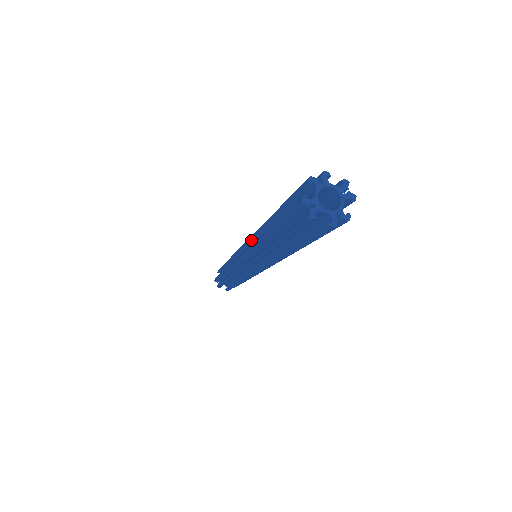
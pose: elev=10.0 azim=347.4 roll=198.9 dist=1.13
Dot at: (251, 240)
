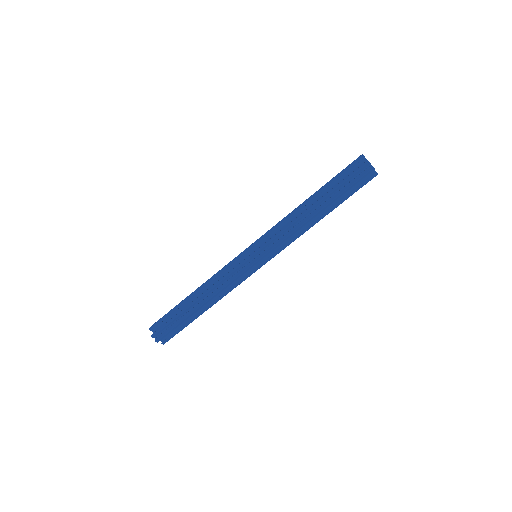
Dot at: occluded
